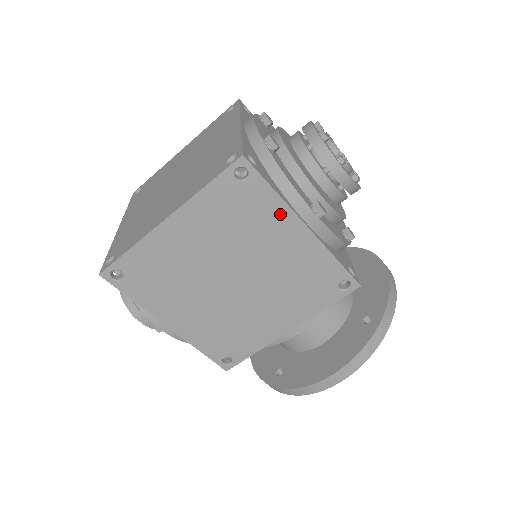
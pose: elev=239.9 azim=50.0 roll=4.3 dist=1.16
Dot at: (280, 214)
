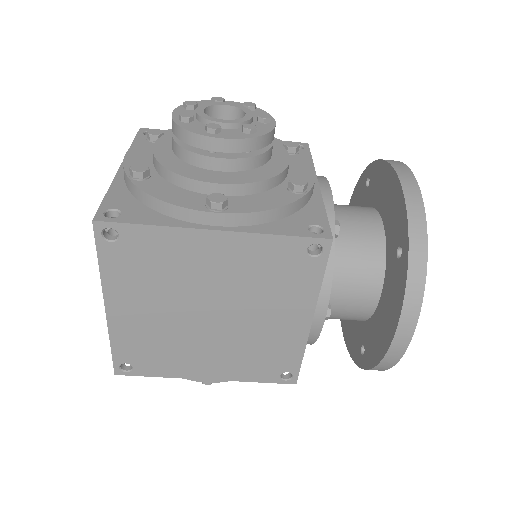
Dot at: (179, 239)
